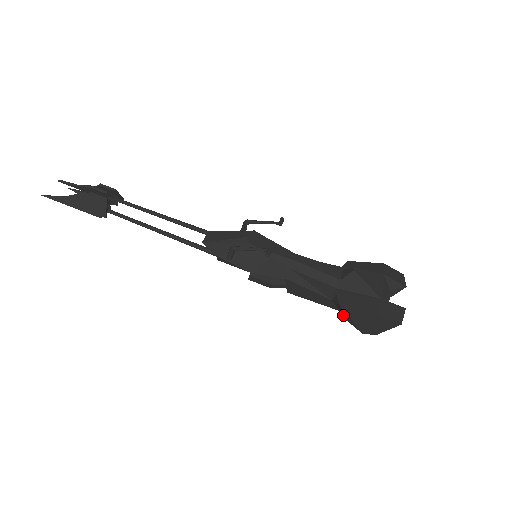
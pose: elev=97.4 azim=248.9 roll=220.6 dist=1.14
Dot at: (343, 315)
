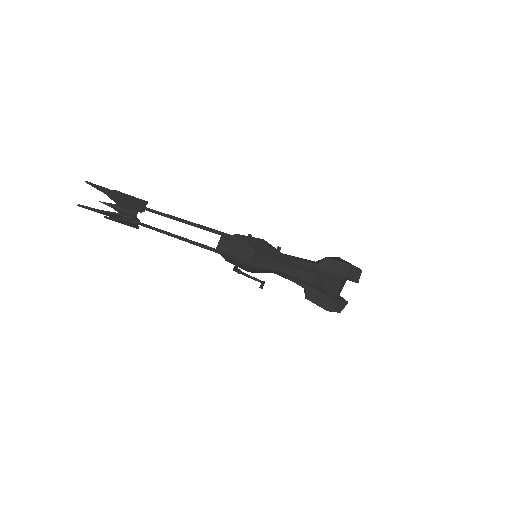
Dot at: occluded
